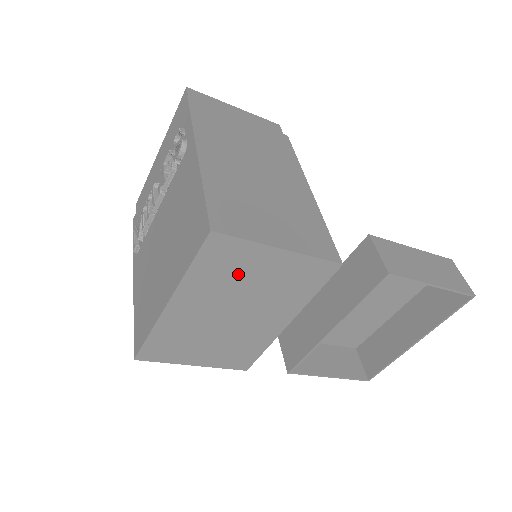
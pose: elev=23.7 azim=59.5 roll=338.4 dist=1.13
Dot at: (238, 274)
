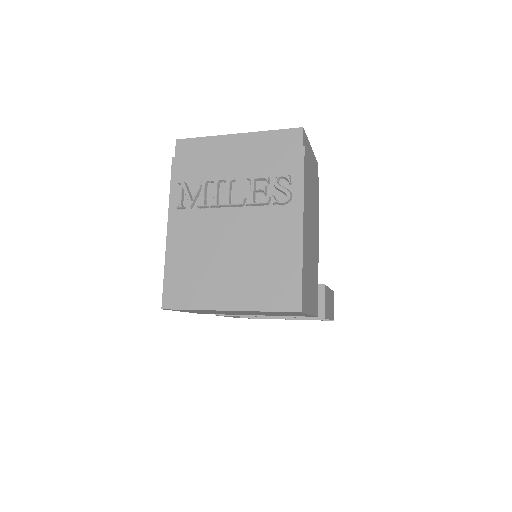
Dot at: (278, 313)
